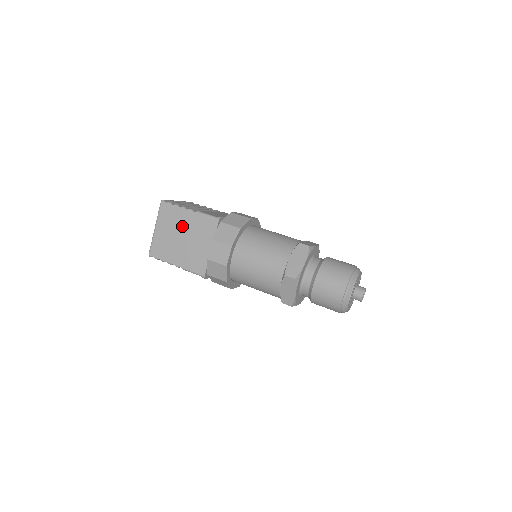
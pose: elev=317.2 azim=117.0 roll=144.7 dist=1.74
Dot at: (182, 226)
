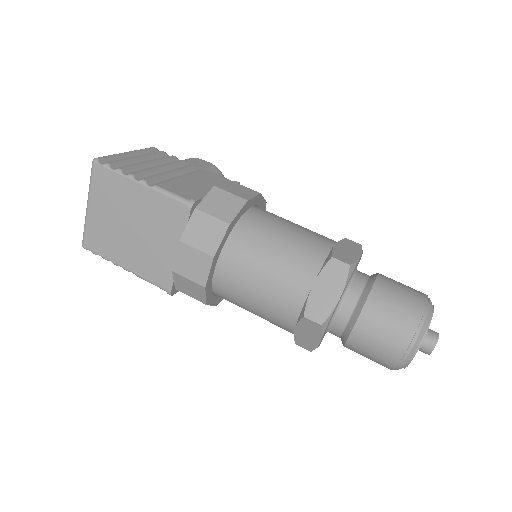
Dot at: (130, 208)
